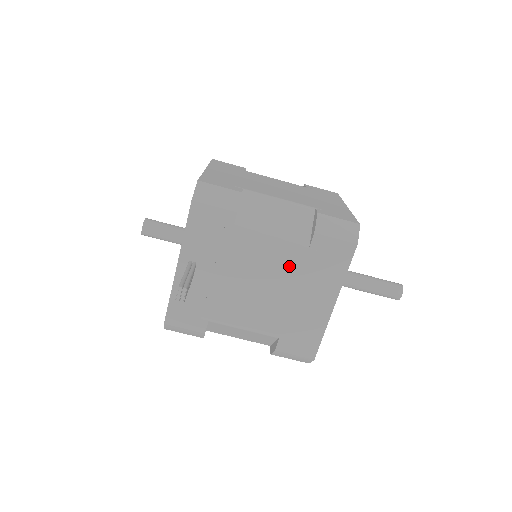
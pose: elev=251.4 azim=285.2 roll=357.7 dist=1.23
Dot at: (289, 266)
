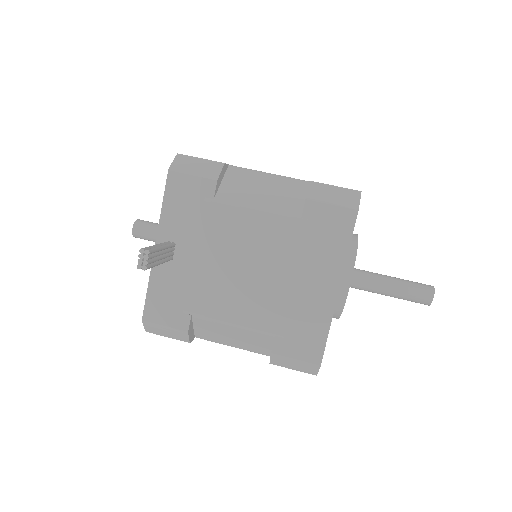
Dot at: (280, 242)
